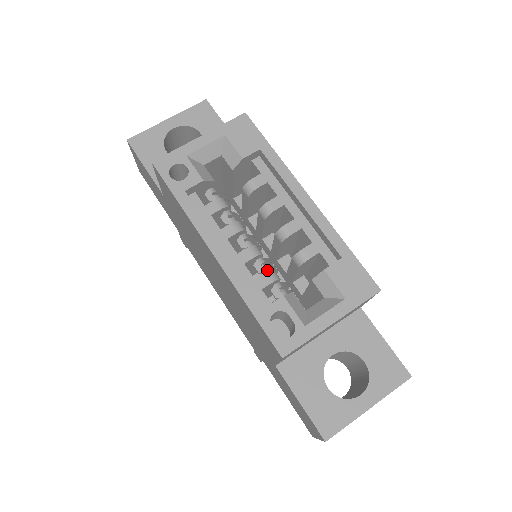
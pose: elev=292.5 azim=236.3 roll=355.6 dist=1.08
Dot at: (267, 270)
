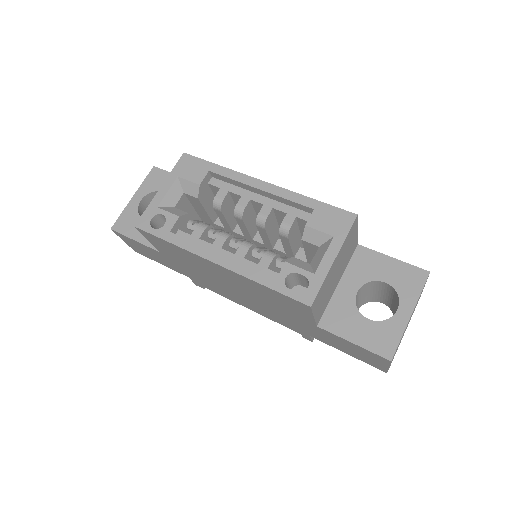
Dot at: (264, 253)
